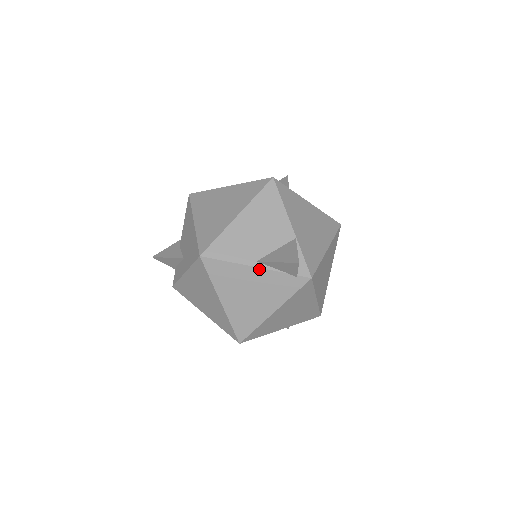
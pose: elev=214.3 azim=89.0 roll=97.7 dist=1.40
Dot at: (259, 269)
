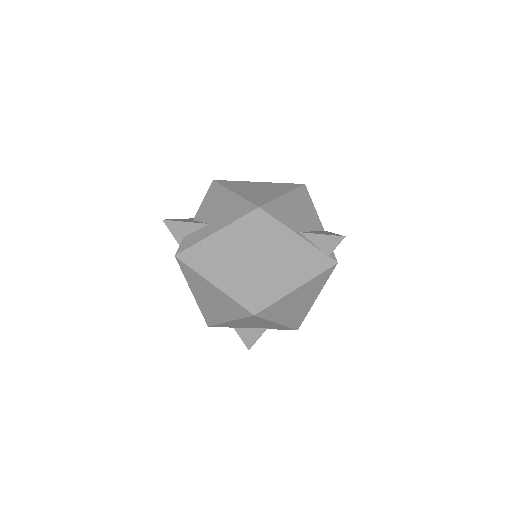
Dot at: (302, 239)
